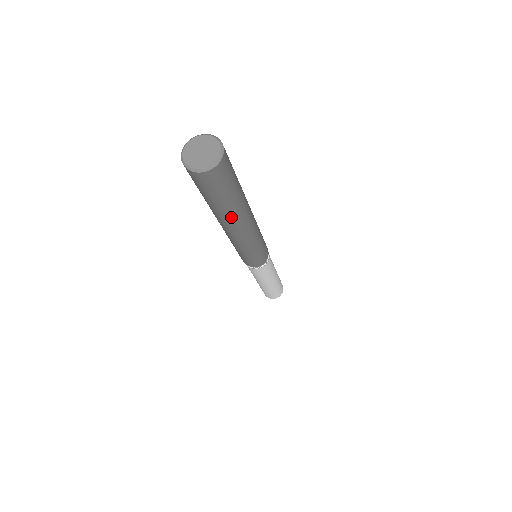
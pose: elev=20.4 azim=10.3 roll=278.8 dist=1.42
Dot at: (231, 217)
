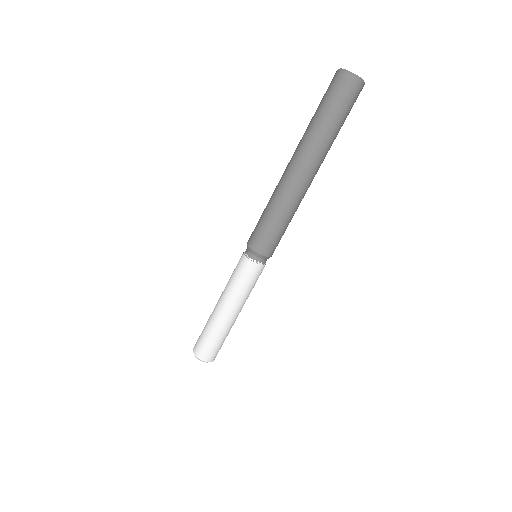
Dot at: (327, 151)
